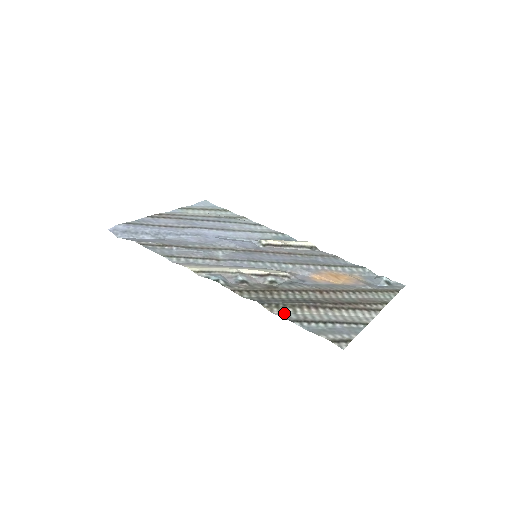
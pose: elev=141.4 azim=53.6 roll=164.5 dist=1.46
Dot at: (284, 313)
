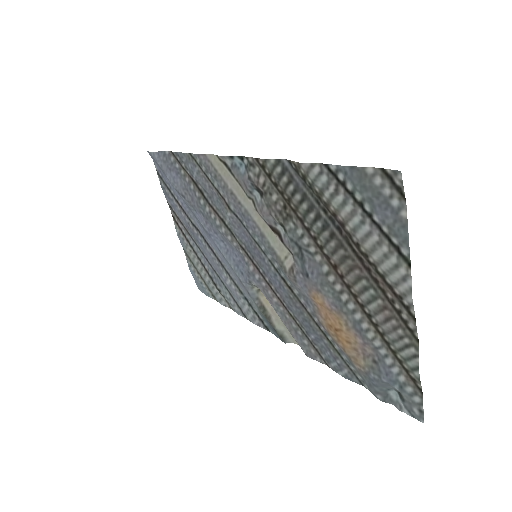
Dot at: (312, 176)
